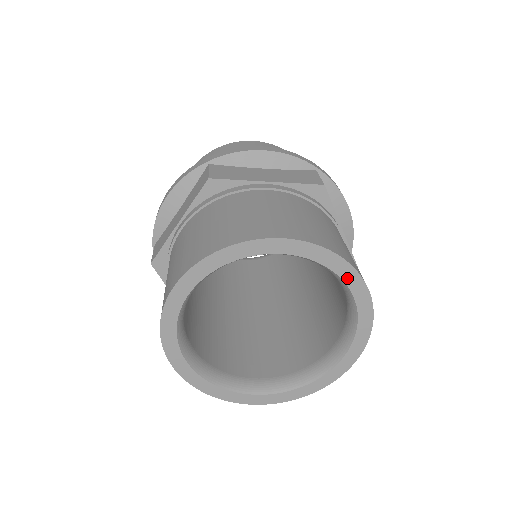
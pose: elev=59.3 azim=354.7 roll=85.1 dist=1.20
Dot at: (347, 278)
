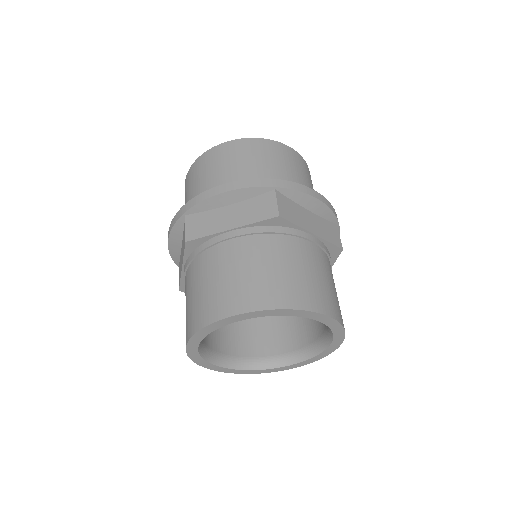
Dot at: (304, 315)
